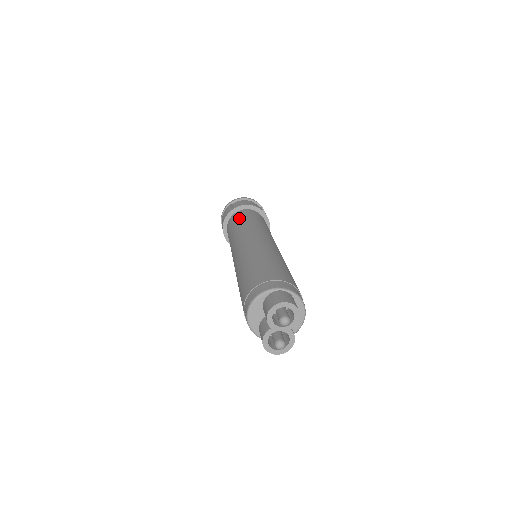
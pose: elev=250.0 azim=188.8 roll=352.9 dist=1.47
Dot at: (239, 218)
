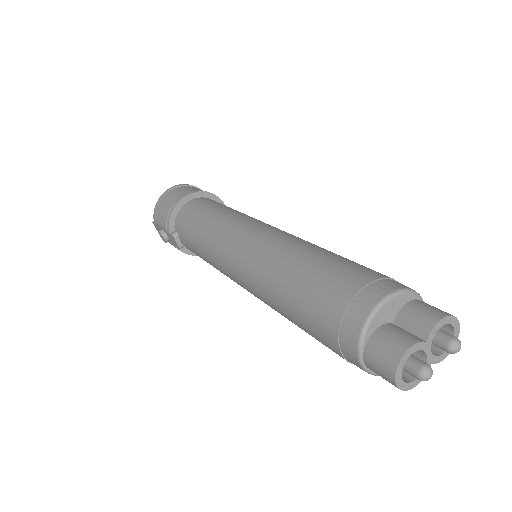
Dot at: occluded
